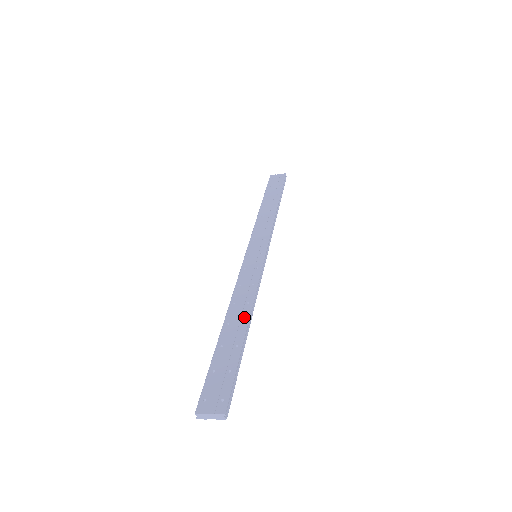
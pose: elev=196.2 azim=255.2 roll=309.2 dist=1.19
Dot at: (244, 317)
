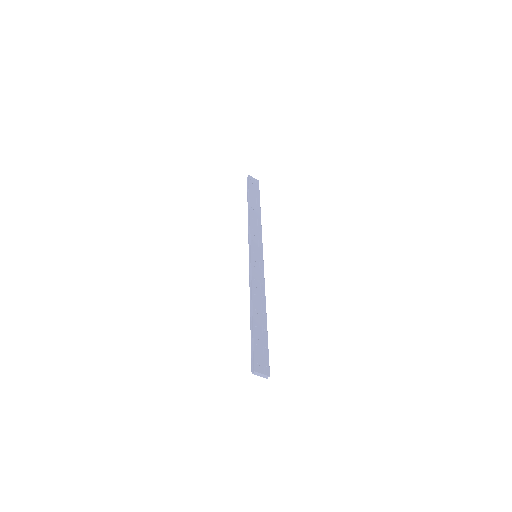
Dot at: (264, 309)
